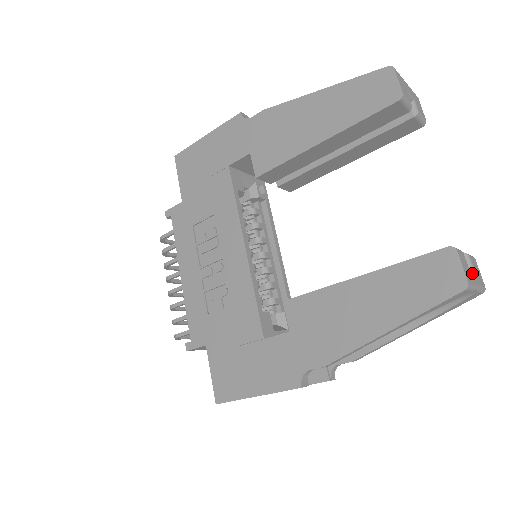
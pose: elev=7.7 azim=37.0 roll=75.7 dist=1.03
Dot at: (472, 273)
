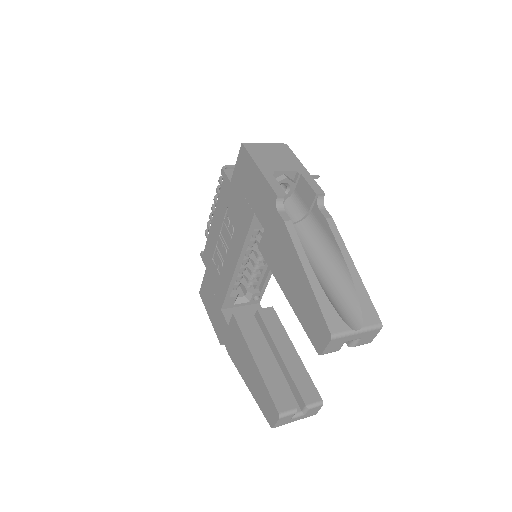
Dot at: (295, 418)
